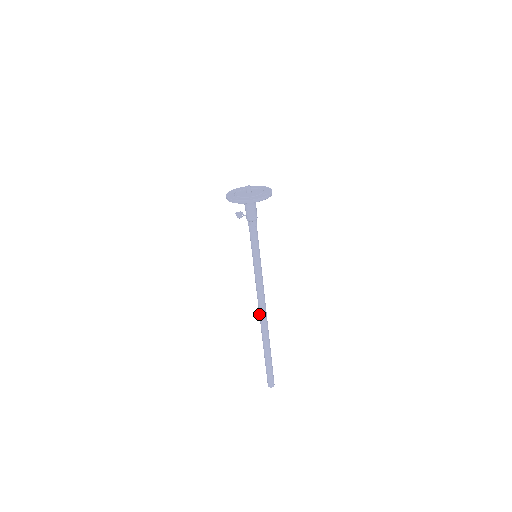
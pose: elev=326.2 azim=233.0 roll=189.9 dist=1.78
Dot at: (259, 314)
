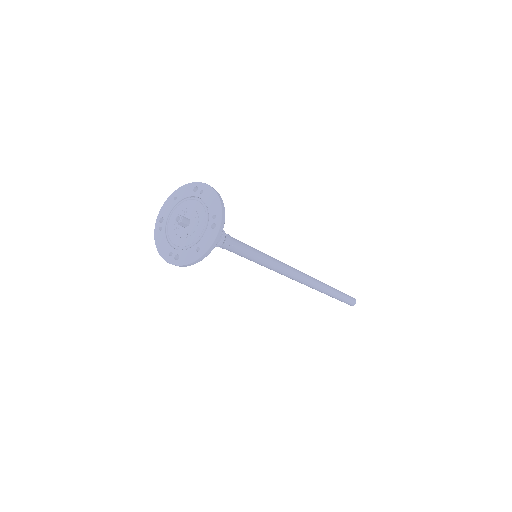
Dot at: (301, 283)
